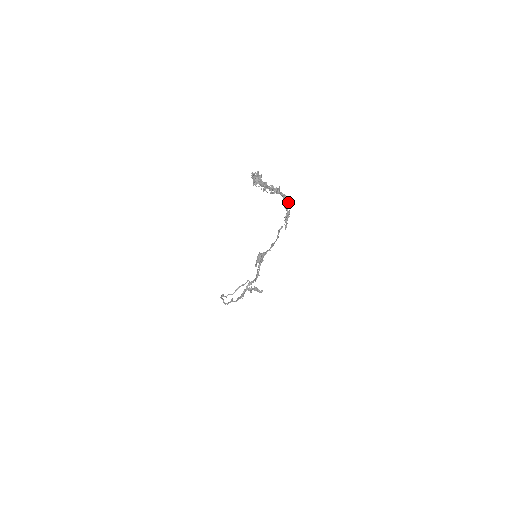
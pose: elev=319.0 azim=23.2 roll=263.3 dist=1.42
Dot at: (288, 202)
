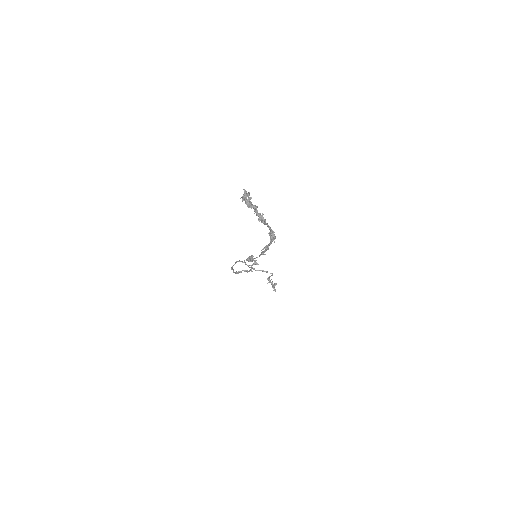
Dot at: (273, 238)
